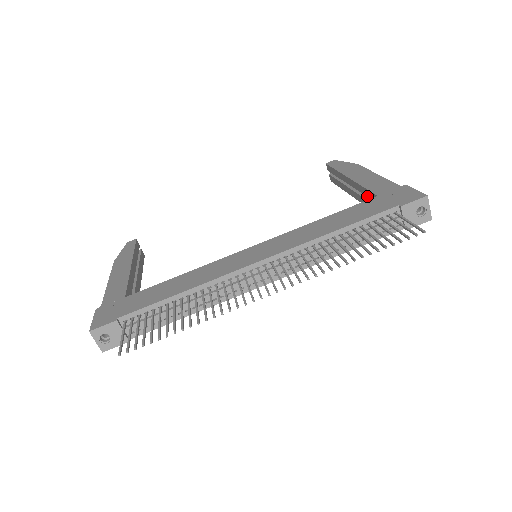
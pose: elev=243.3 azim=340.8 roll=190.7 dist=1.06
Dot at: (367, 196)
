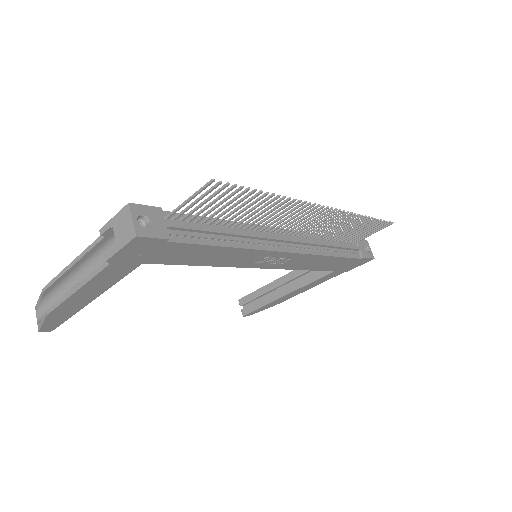
Dot at: occluded
